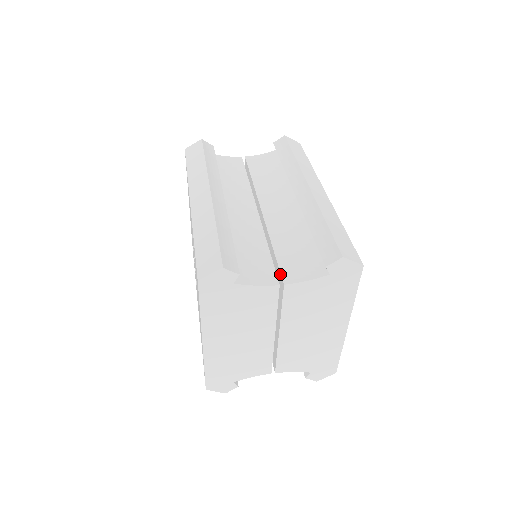
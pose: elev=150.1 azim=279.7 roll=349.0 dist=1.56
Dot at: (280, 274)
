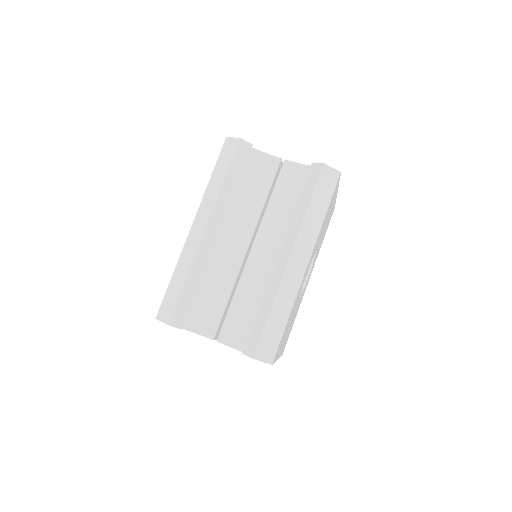
Dot at: (221, 329)
